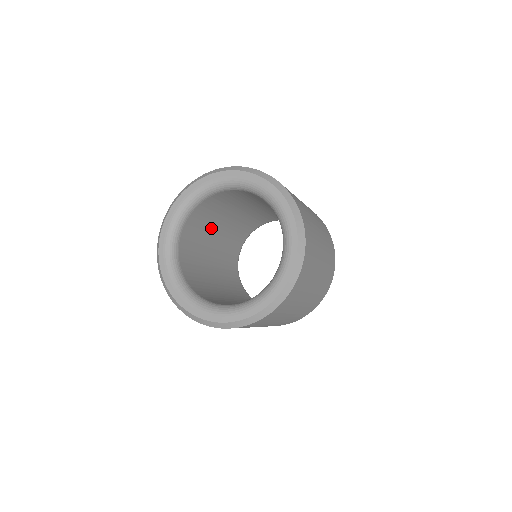
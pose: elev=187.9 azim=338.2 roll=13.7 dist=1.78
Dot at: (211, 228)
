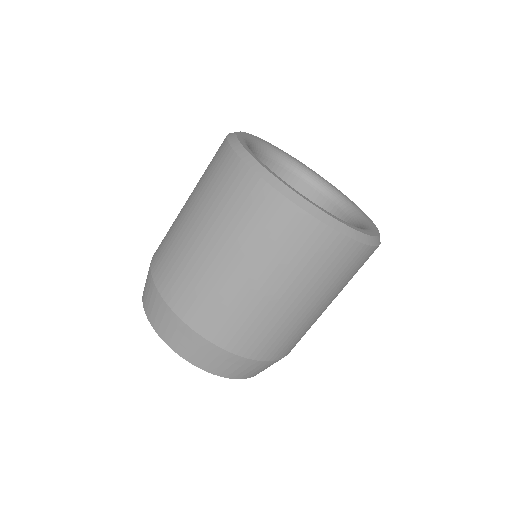
Dot at: occluded
